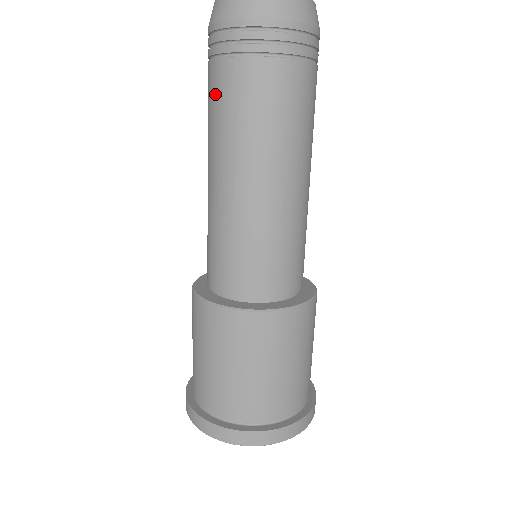
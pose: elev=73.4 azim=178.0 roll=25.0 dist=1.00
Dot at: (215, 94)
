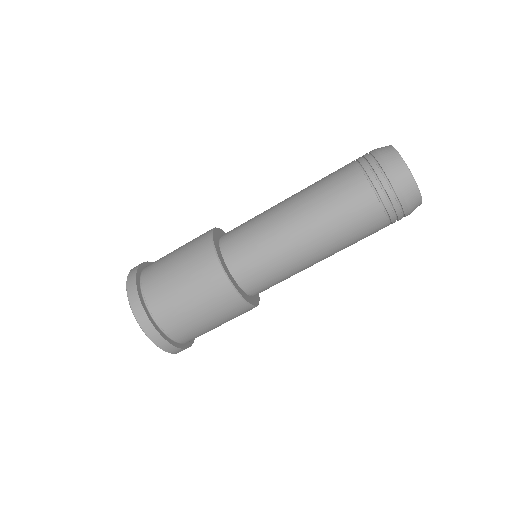
Dot at: (357, 209)
